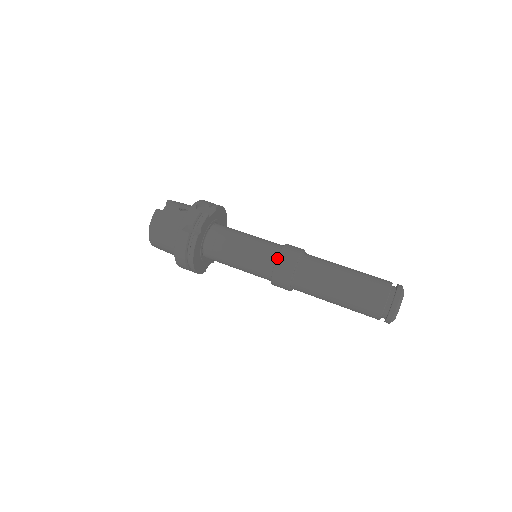
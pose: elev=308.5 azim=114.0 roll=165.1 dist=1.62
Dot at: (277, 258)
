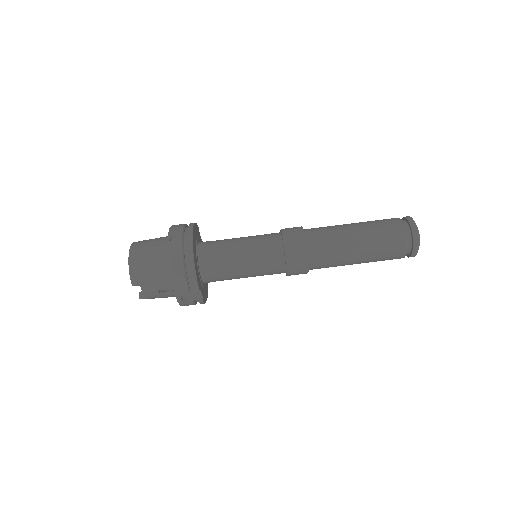
Dot at: occluded
